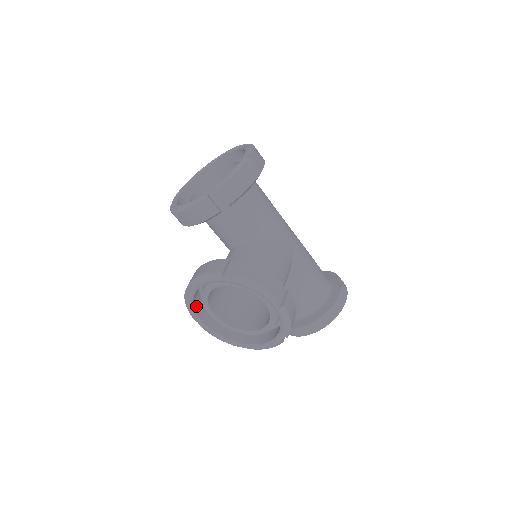
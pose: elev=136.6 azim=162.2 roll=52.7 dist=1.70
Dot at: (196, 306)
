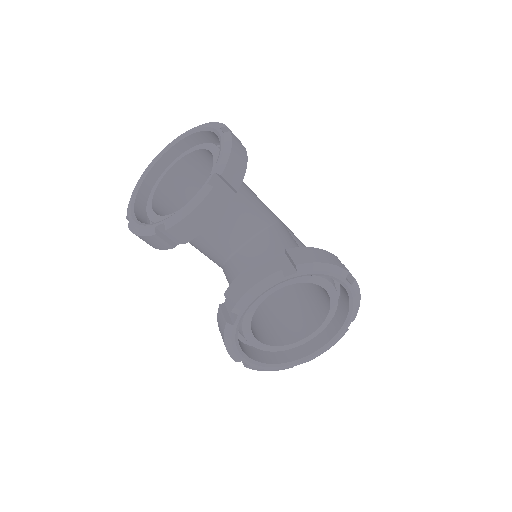
Dot at: occluded
